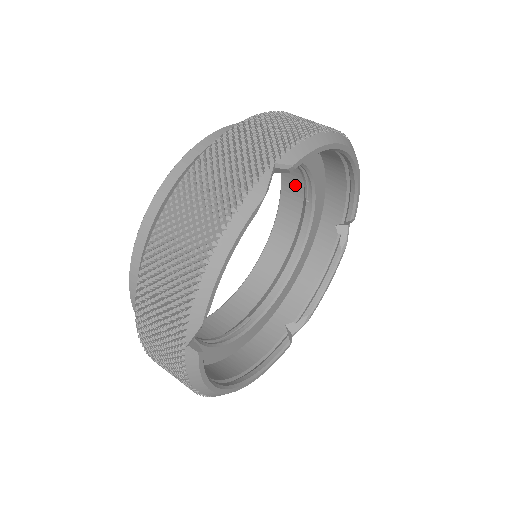
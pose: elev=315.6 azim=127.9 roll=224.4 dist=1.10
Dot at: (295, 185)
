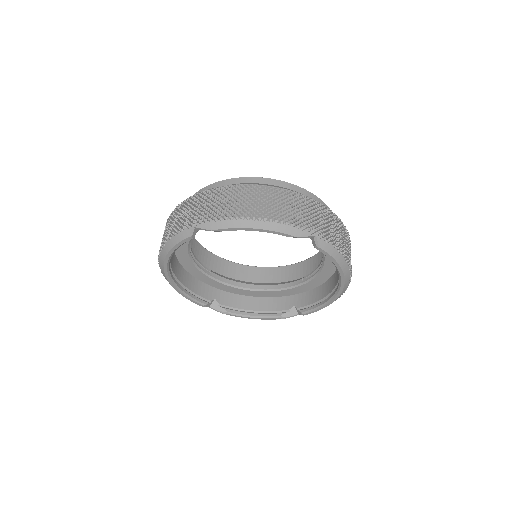
Dot at: (310, 268)
